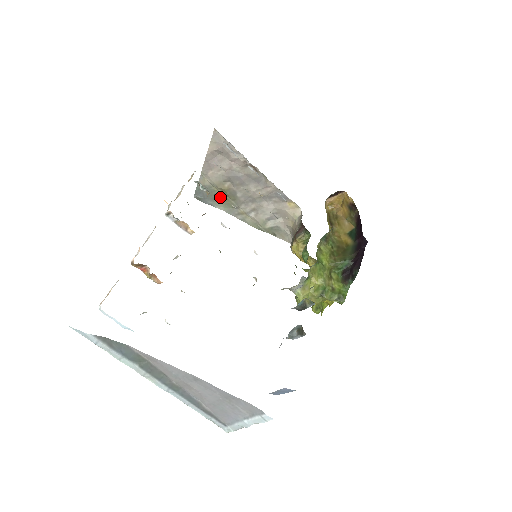
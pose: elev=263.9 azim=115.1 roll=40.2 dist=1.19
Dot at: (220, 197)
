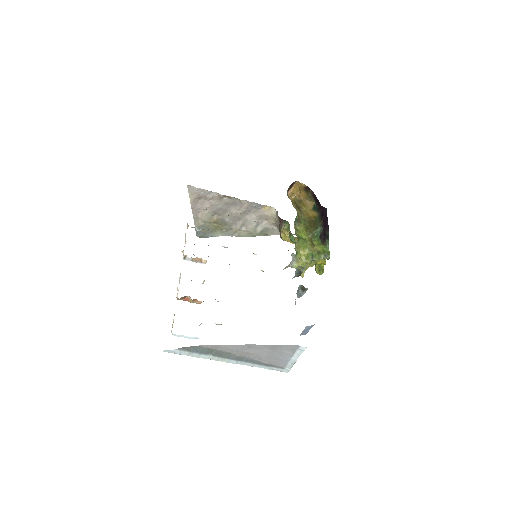
Dot at: (215, 228)
